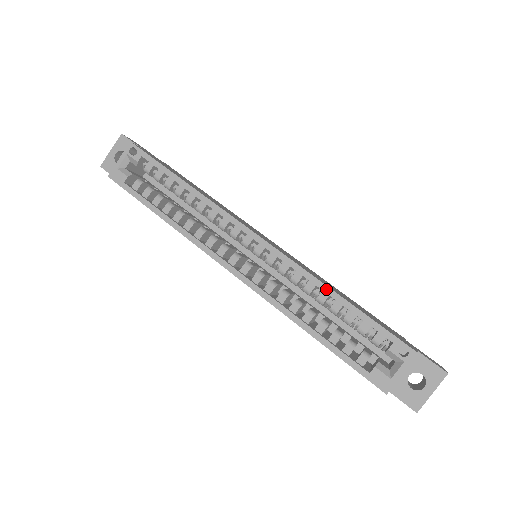
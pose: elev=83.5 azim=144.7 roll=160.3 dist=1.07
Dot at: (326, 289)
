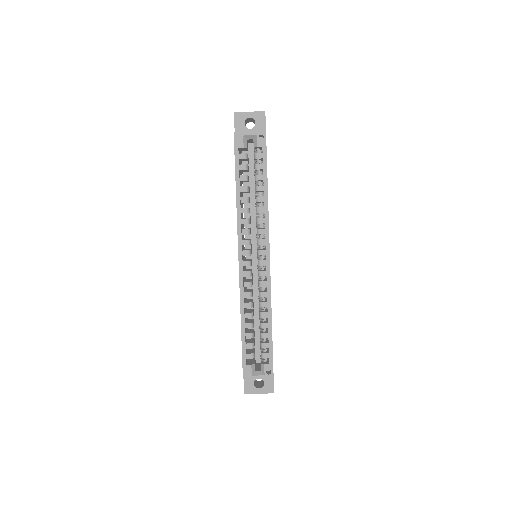
Dot at: (270, 315)
